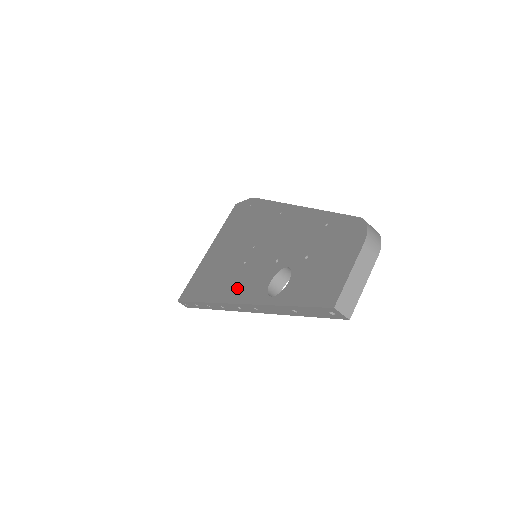
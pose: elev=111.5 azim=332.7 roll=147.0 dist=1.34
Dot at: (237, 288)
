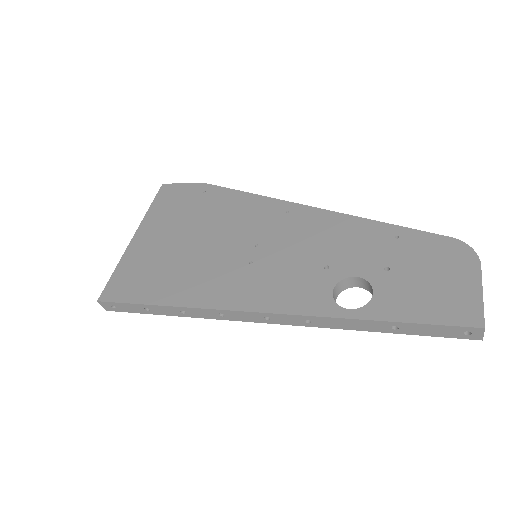
Dot at: (259, 293)
